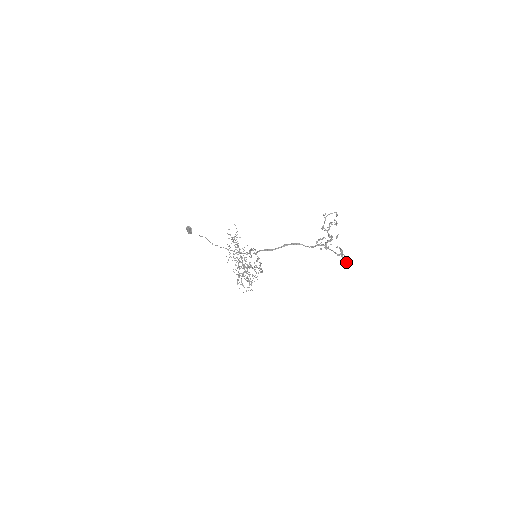
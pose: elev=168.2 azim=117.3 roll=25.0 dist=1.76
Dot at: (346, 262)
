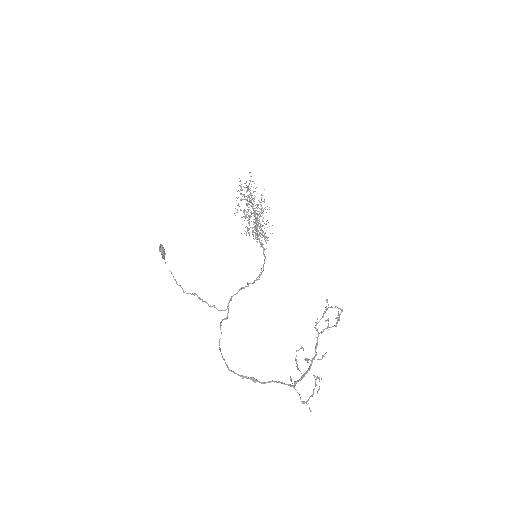
Dot at: (310, 411)
